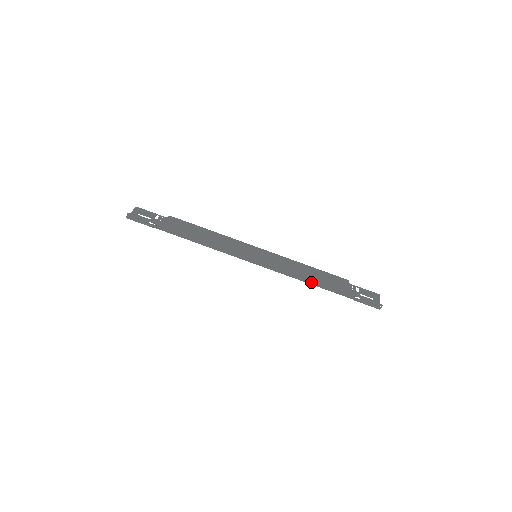
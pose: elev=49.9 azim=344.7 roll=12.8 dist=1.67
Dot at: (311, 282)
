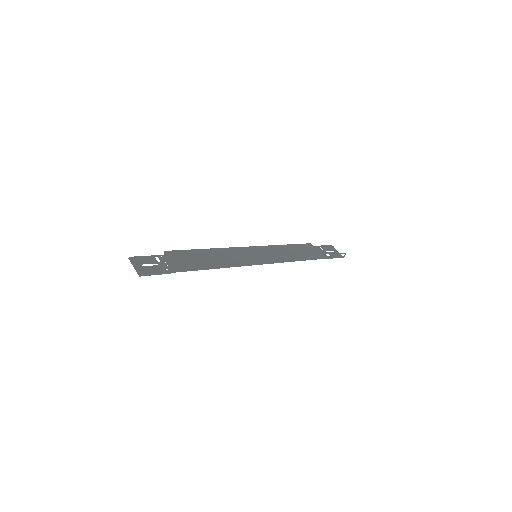
Dot at: (302, 259)
